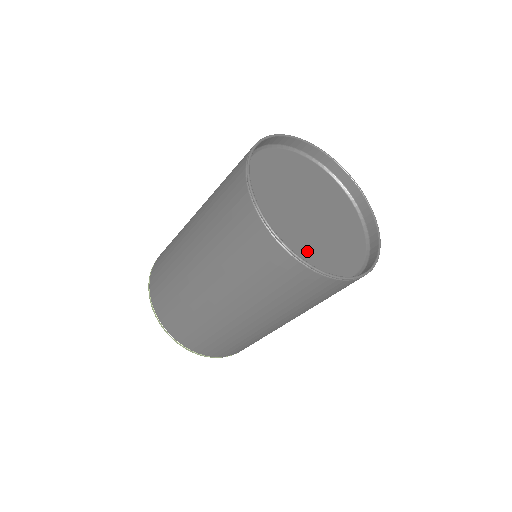
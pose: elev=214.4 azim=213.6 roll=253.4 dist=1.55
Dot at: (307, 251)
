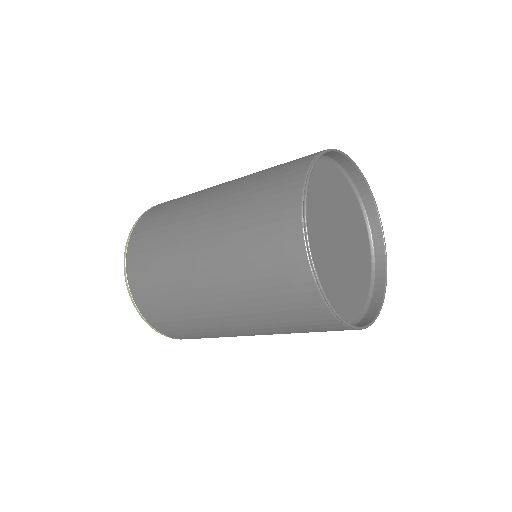
Dot at: (332, 291)
